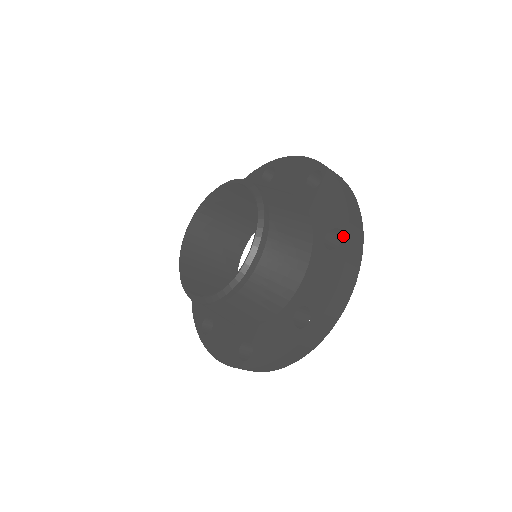
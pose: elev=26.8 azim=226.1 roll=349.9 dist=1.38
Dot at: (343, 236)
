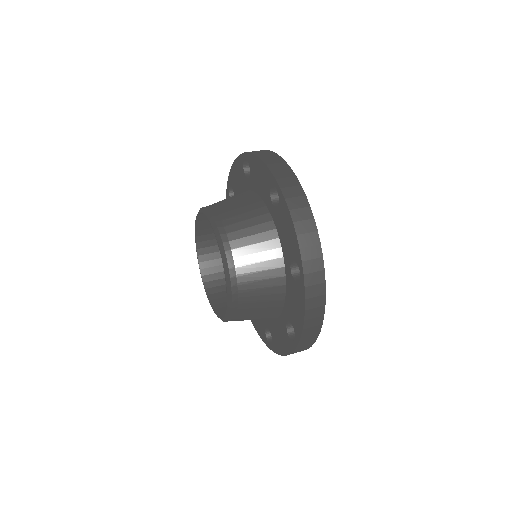
Dot at: (300, 273)
